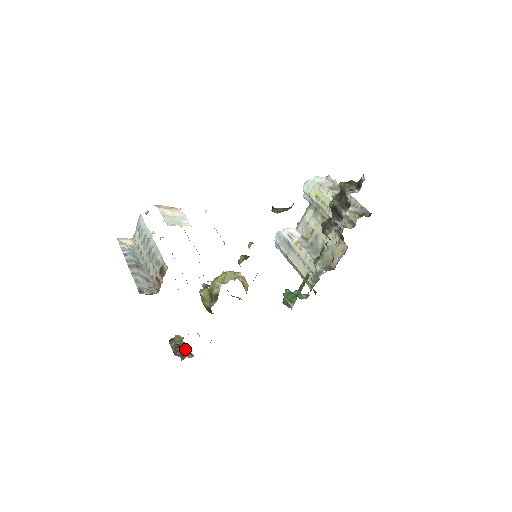
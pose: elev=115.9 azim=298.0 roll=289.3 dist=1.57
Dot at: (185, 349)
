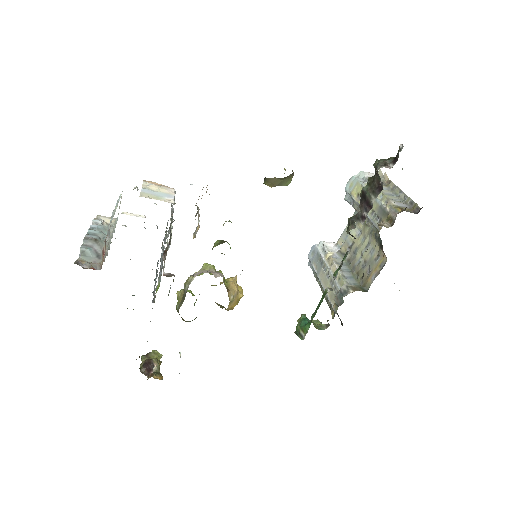
Dot at: (155, 368)
